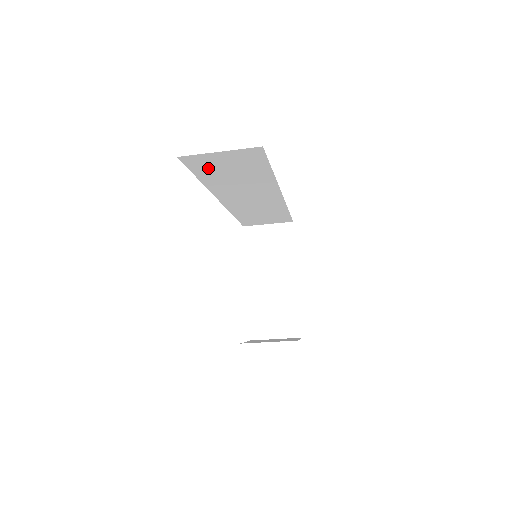
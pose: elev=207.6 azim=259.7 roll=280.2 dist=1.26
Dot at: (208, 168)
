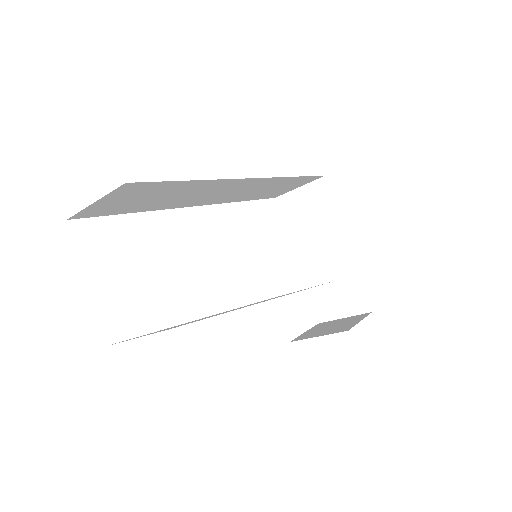
Dot at: (119, 208)
